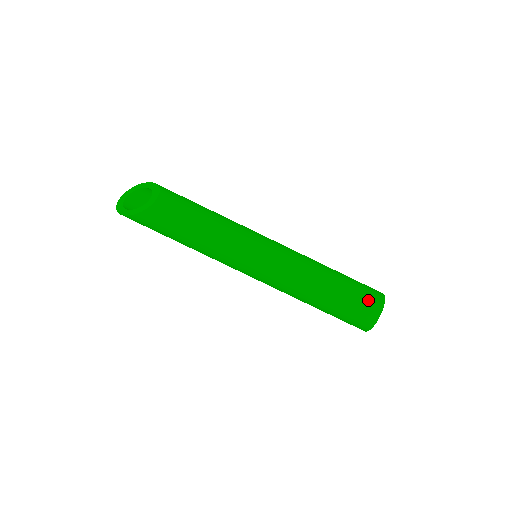
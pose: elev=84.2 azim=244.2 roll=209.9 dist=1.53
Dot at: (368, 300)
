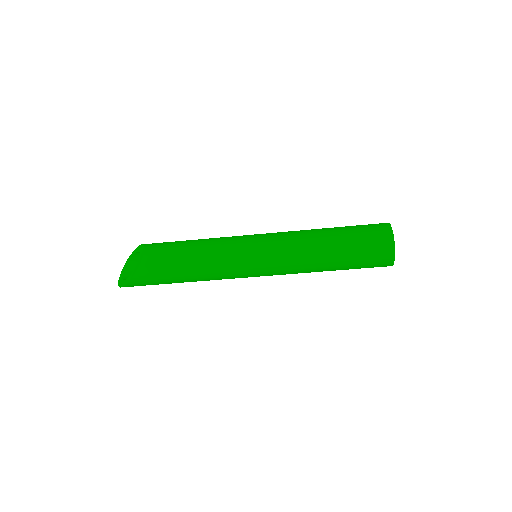
Dot at: (374, 232)
